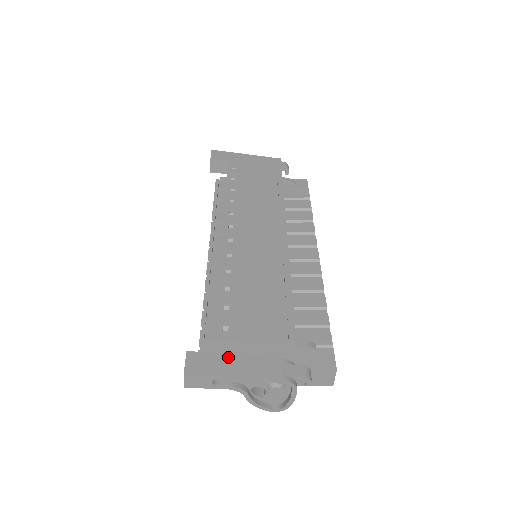
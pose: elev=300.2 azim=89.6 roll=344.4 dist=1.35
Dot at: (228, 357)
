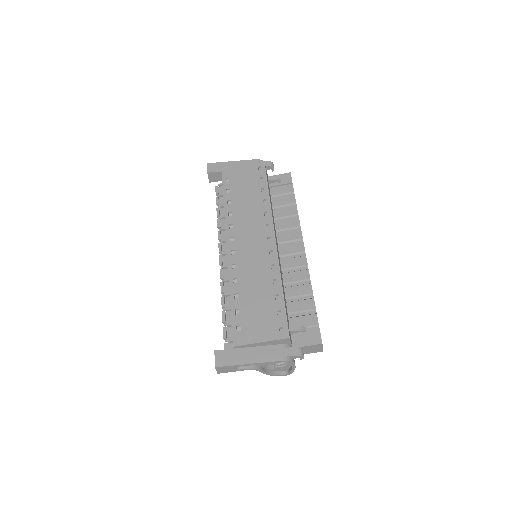
Dot at: (243, 350)
